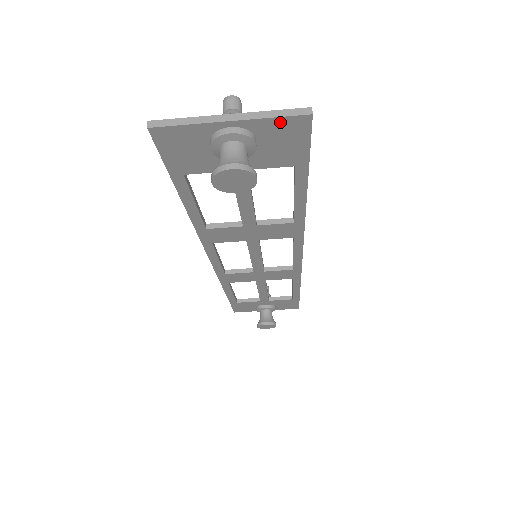
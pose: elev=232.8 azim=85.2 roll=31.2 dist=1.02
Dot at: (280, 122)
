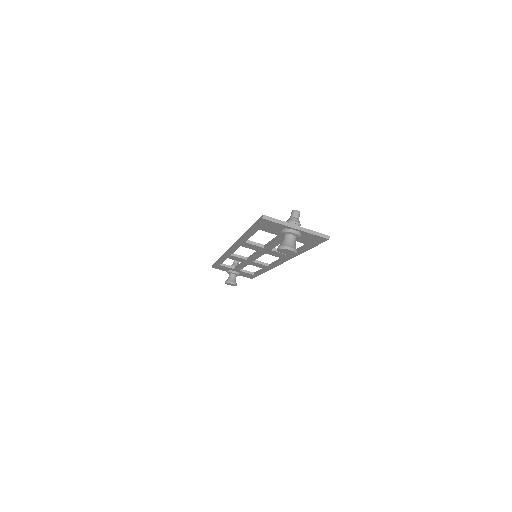
Dot at: (315, 236)
